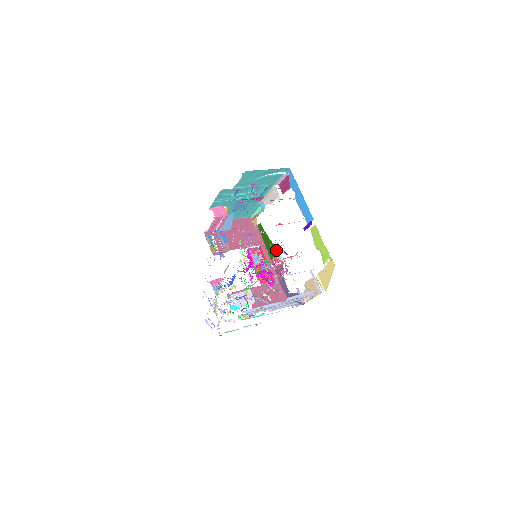
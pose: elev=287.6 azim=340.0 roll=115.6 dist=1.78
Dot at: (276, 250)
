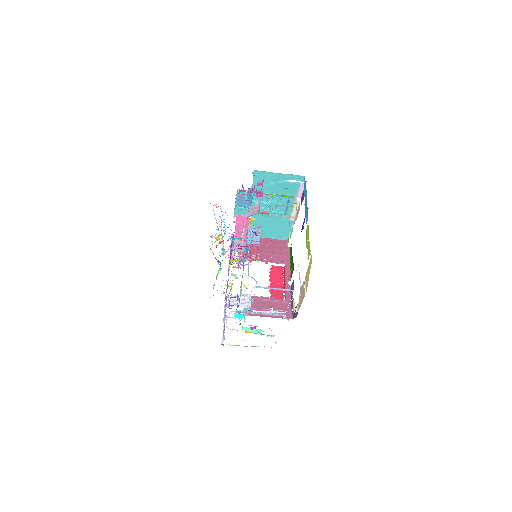
Dot at: (293, 266)
